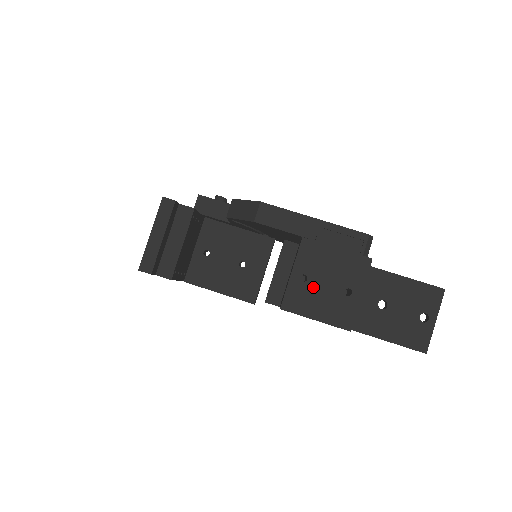
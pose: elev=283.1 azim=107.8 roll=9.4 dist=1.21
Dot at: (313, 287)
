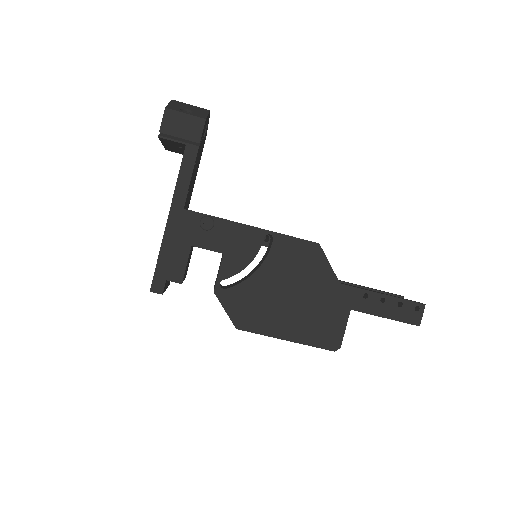
Dot at: occluded
